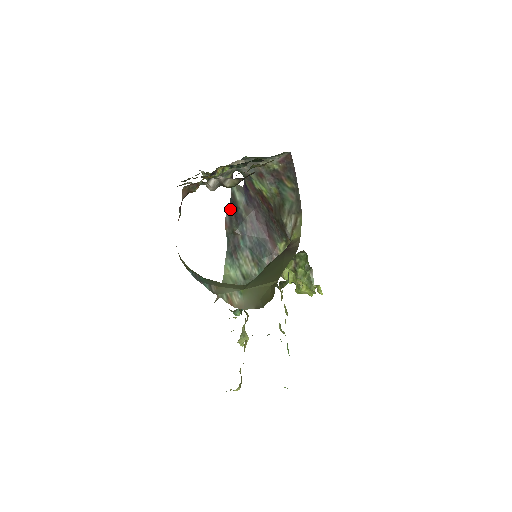
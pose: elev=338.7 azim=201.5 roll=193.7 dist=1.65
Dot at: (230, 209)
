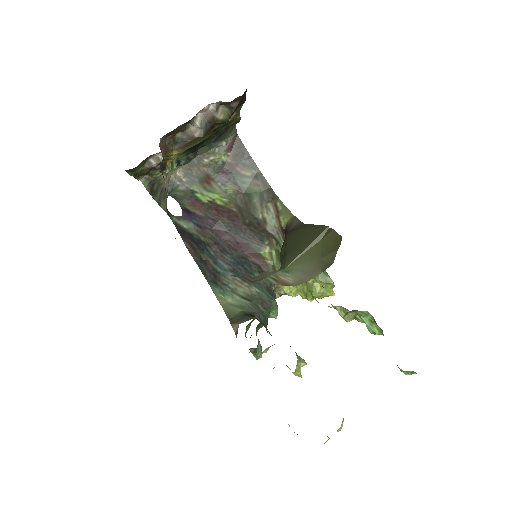
Dot at: (183, 237)
